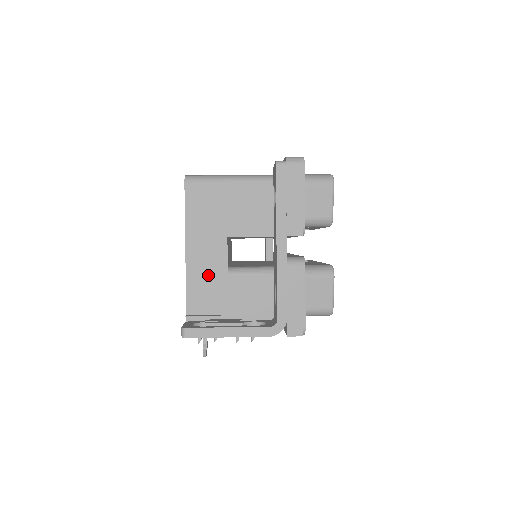
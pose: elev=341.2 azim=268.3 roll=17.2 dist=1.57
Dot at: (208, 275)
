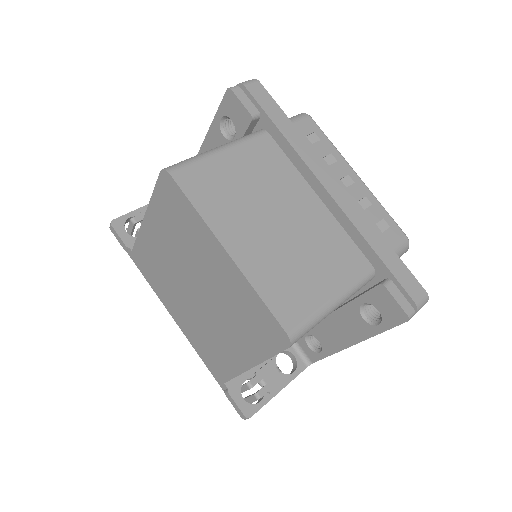
Dot at: occluded
